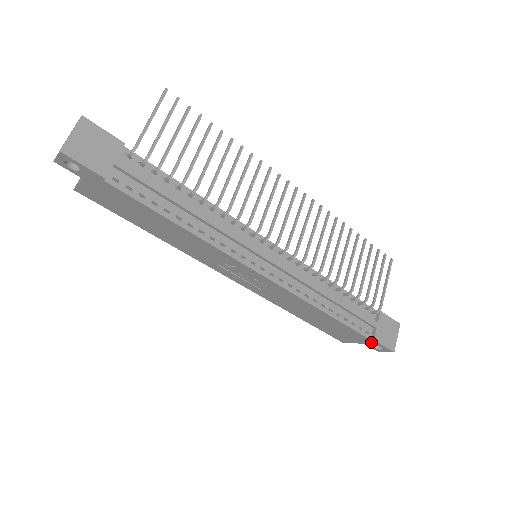
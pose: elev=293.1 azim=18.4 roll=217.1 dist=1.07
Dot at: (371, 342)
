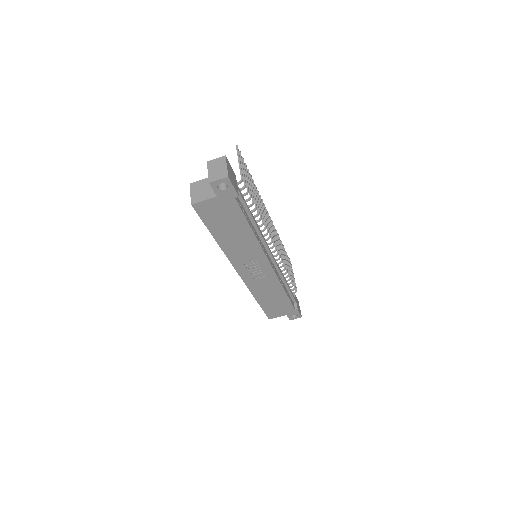
Dot at: (293, 312)
